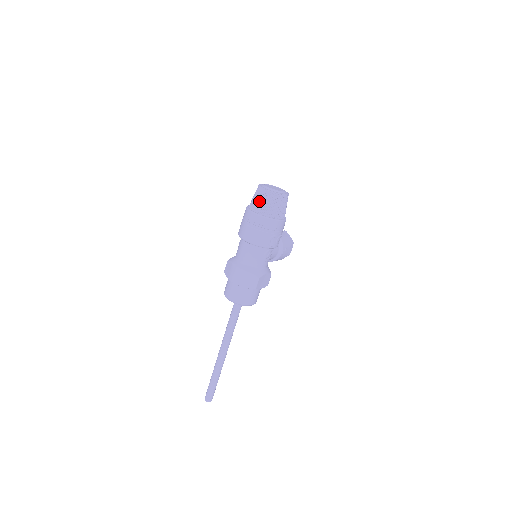
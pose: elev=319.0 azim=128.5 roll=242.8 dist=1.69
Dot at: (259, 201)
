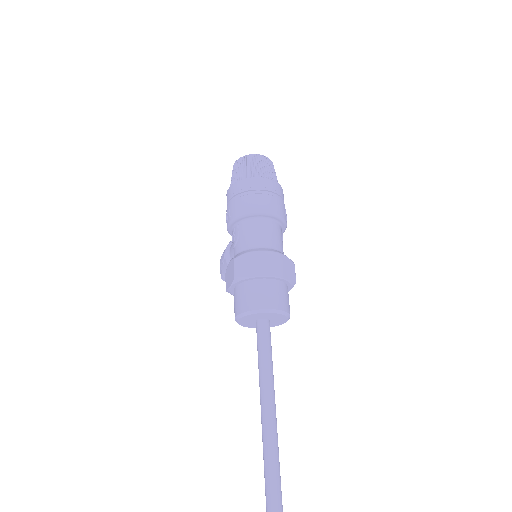
Dot at: (259, 166)
